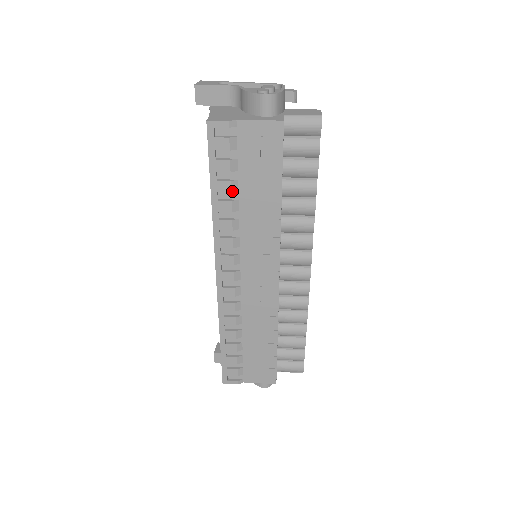
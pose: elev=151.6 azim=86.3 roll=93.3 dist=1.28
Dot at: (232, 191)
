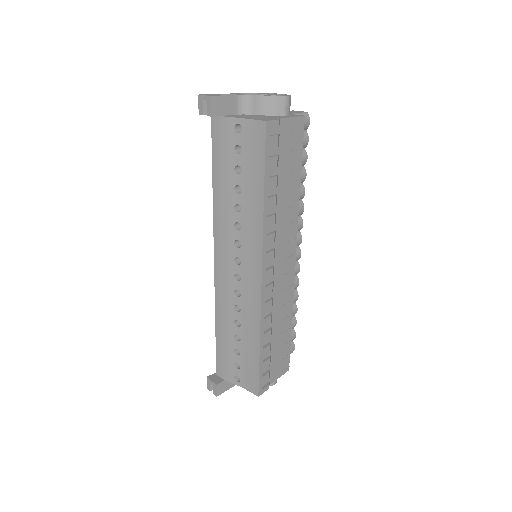
Dot at: (276, 186)
